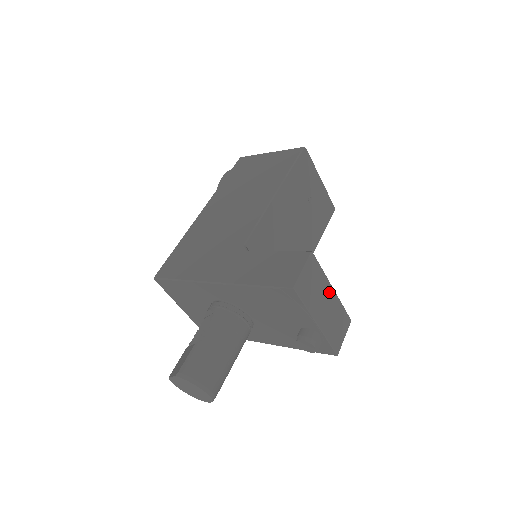
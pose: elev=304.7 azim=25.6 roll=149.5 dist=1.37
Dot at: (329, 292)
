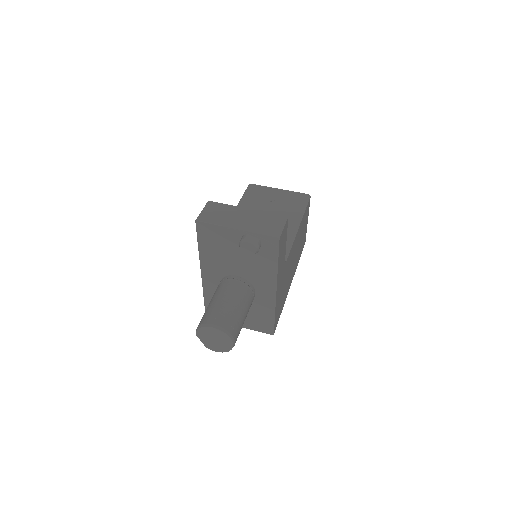
Dot at: (242, 211)
